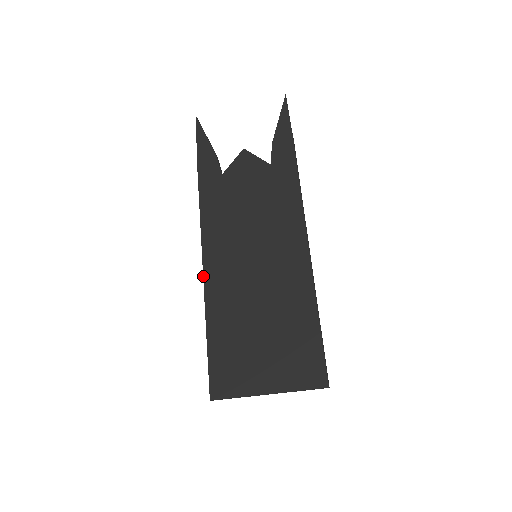
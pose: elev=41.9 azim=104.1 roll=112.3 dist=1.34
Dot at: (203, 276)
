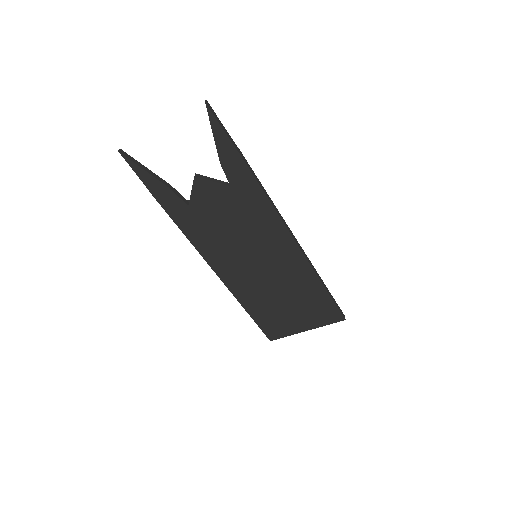
Dot at: occluded
